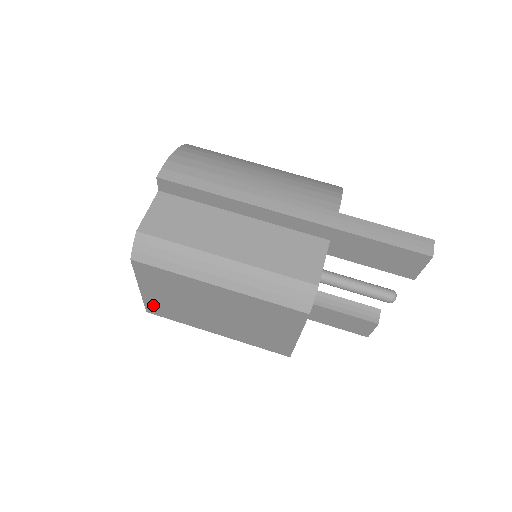
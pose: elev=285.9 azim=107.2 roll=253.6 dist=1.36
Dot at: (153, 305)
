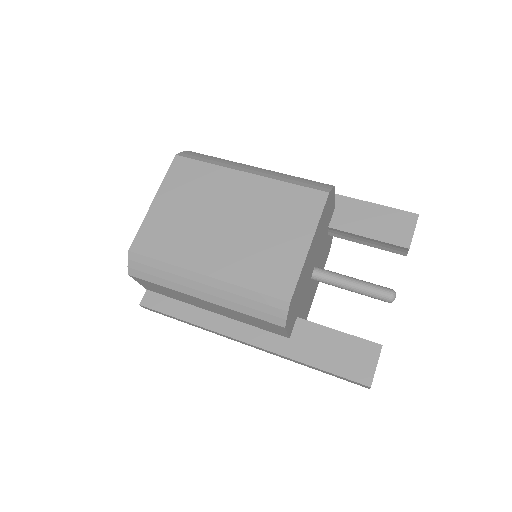
Dot at: (149, 231)
